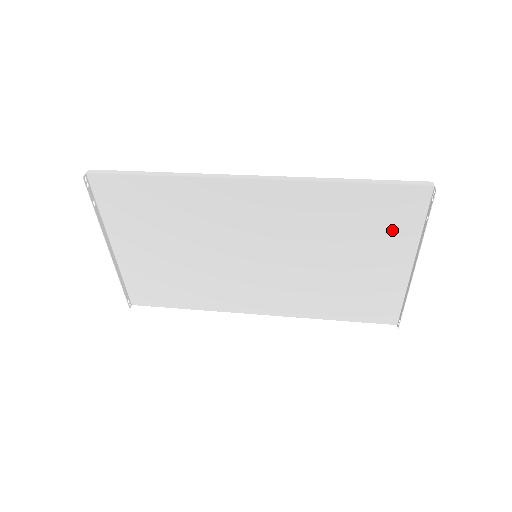
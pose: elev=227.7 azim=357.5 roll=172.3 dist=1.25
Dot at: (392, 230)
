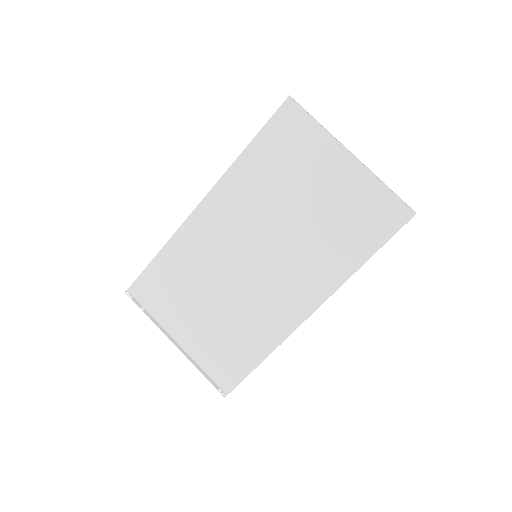
Dot at: (305, 146)
